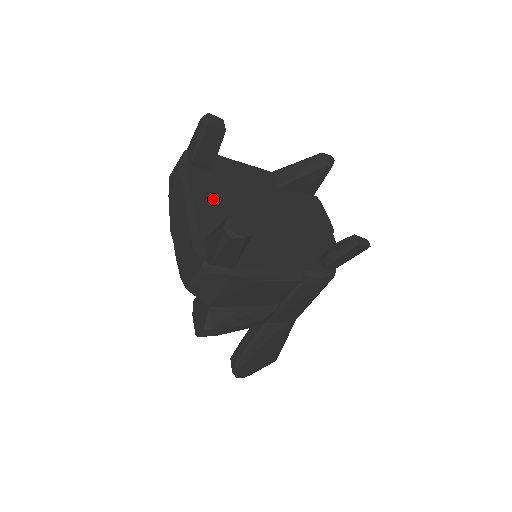
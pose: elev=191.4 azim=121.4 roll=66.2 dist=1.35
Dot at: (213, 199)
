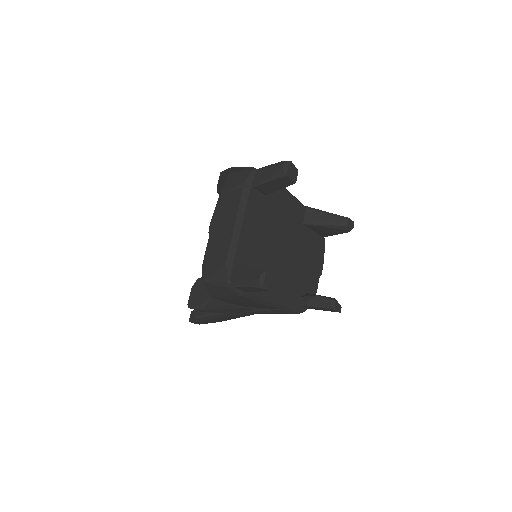
Dot at: (256, 224)
